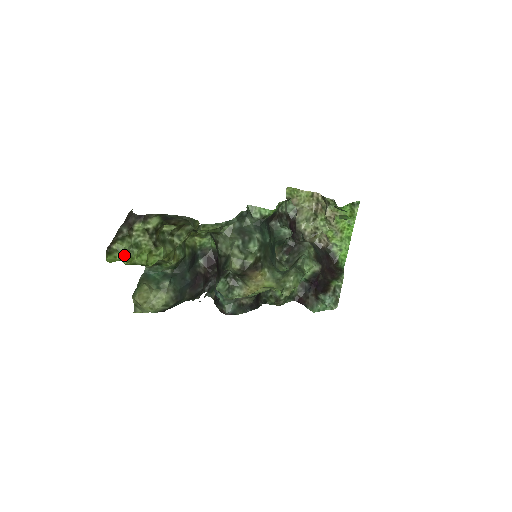
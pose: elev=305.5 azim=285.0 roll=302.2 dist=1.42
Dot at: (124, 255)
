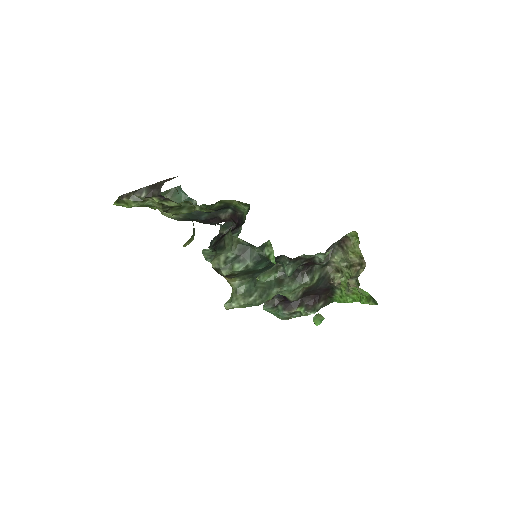
Dot at: (131, 207)
